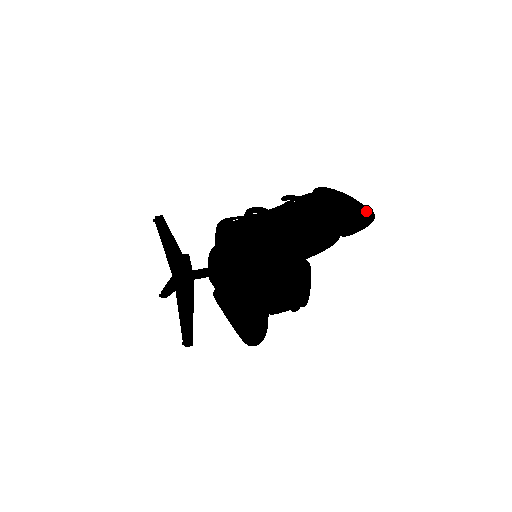
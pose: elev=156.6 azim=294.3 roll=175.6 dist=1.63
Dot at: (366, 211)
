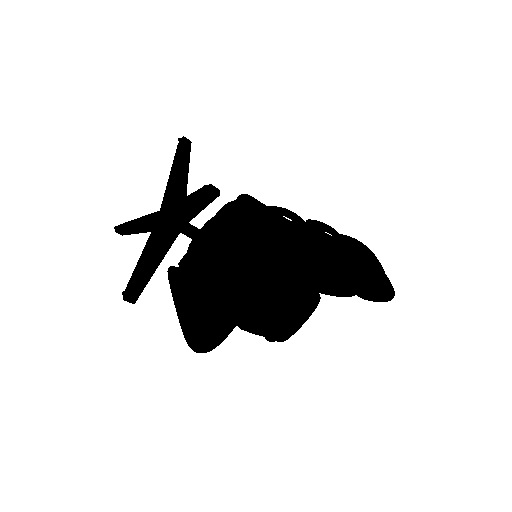
Dot at: (391, 286)
